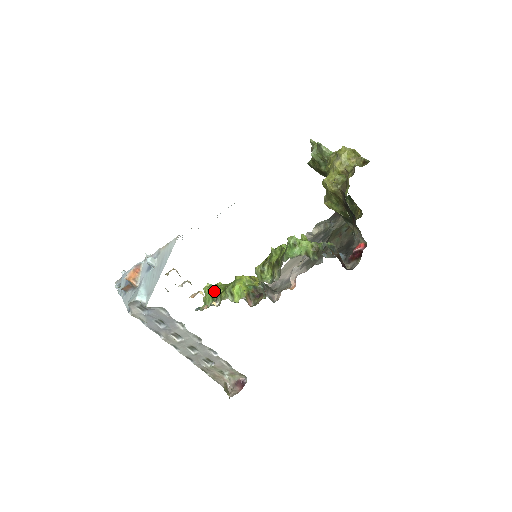
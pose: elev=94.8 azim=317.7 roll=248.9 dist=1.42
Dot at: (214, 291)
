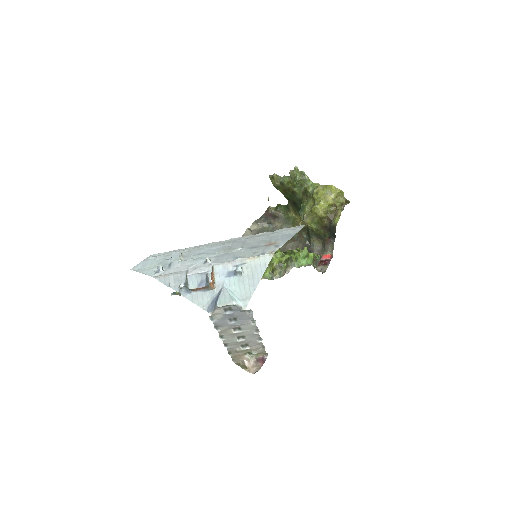
Dot at: occluded
